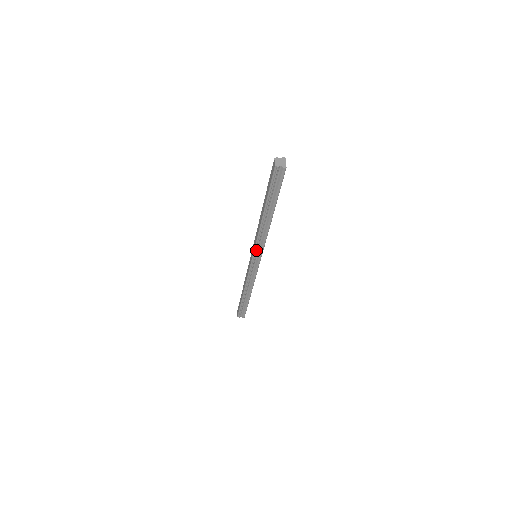
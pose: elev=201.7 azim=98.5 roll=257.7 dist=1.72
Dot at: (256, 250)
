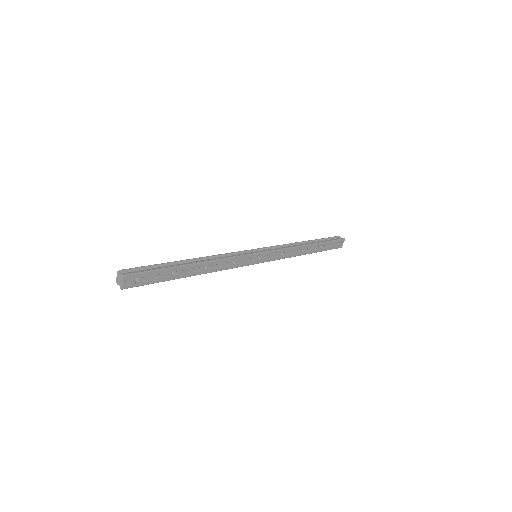
Dot at: occluded
